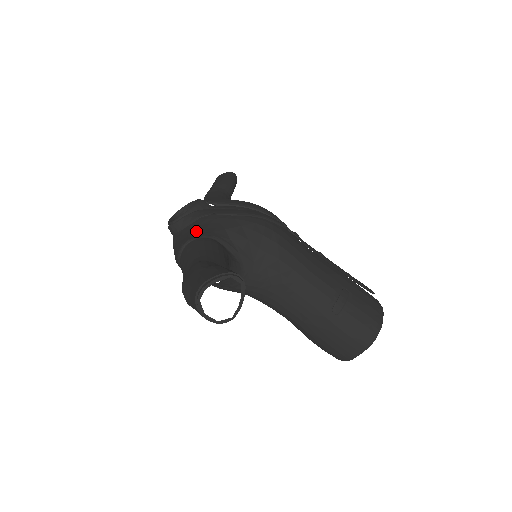
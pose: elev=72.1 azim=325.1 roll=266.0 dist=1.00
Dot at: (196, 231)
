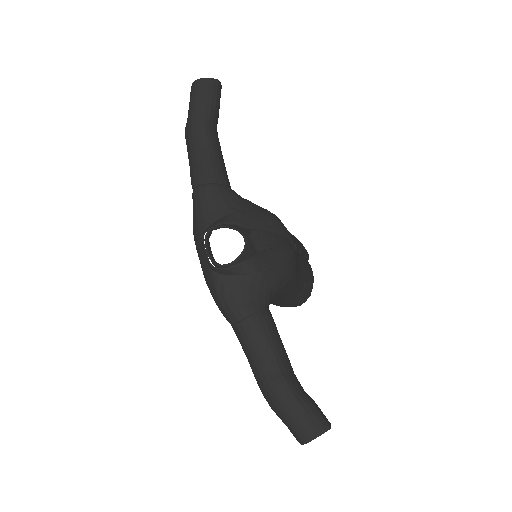
Dot at: (251, 295)
